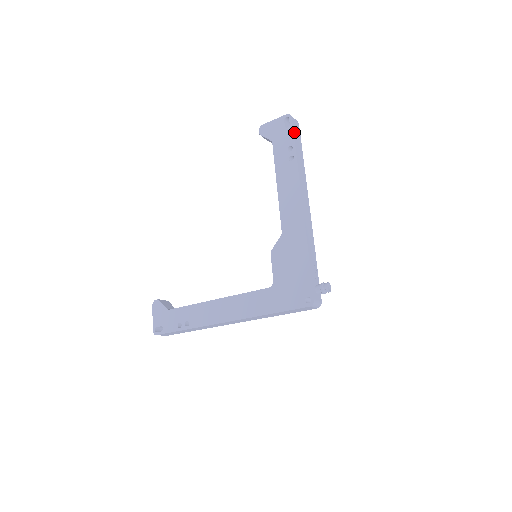
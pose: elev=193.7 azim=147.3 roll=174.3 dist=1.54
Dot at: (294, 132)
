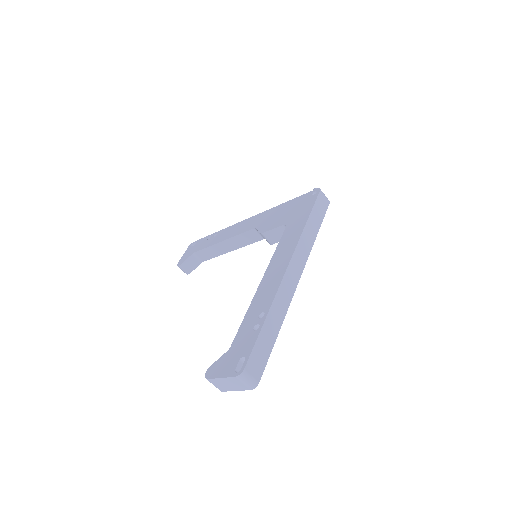
Dot at: occluded
